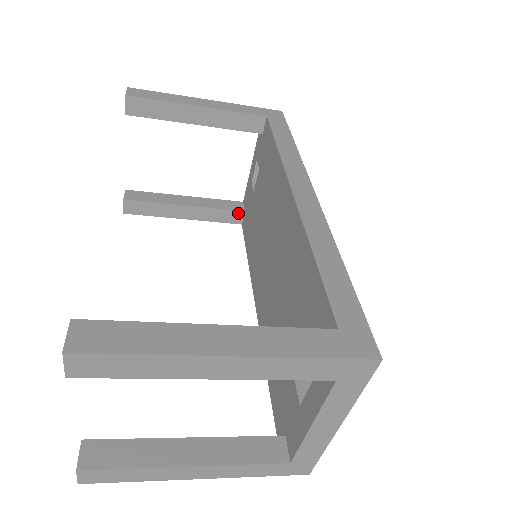
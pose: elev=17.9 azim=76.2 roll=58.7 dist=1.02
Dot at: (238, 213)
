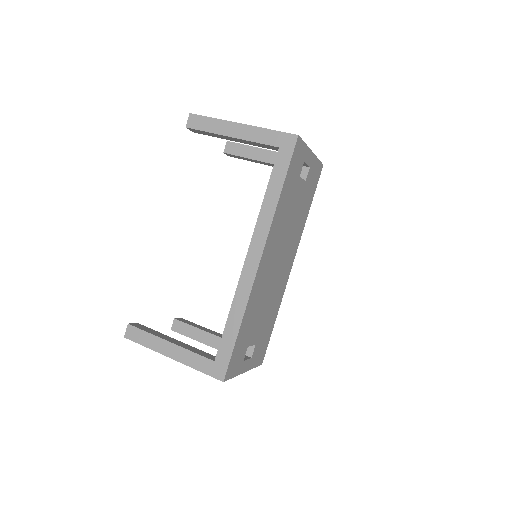
Dot at: occluded
